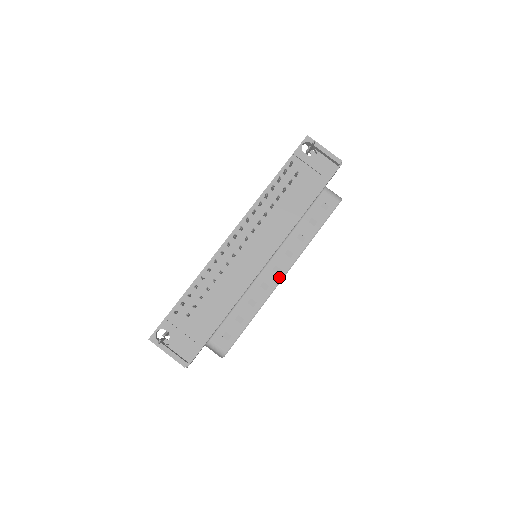
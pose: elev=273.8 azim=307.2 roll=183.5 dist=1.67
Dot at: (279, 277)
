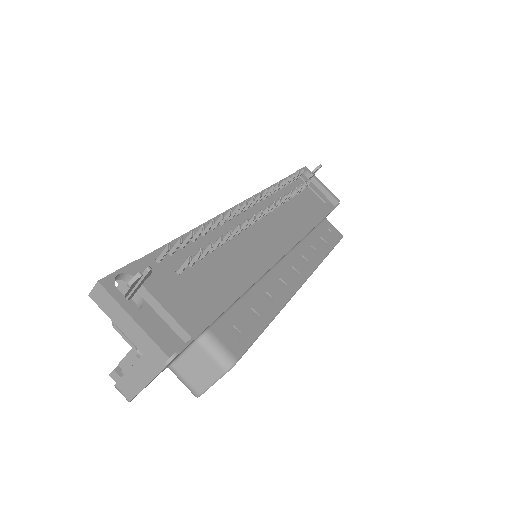
Dot at: (298, 281)
